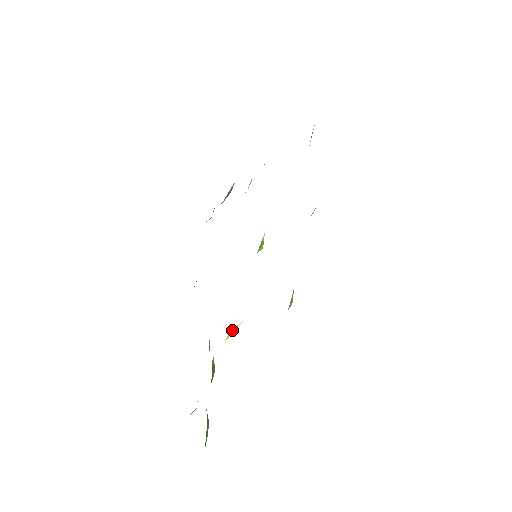
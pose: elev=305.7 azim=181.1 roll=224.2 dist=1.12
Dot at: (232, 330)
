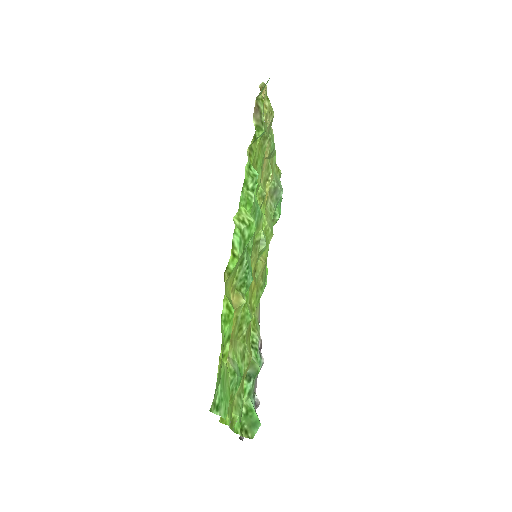
Dot at: (250, 330)
